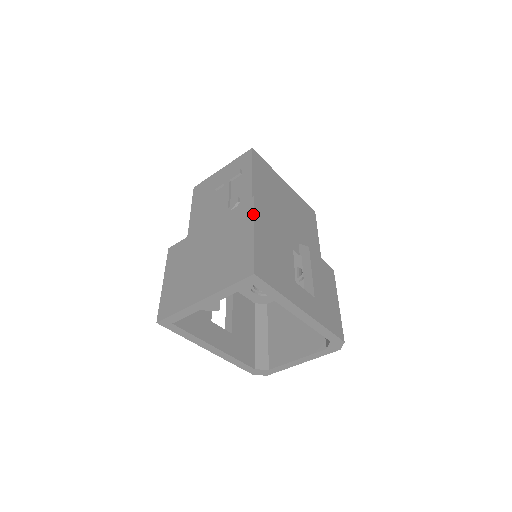
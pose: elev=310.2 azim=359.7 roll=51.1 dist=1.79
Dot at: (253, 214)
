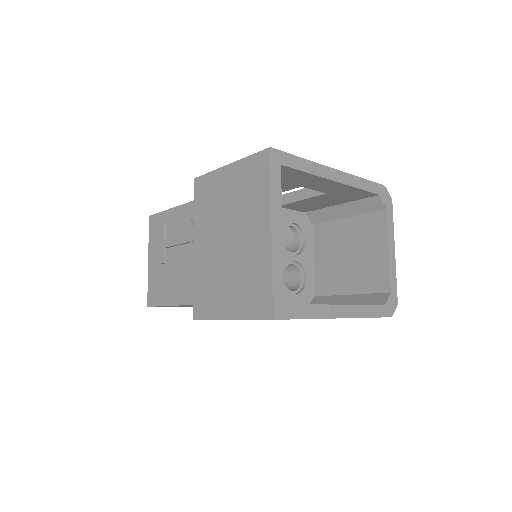
Dot at: (210, 172)
